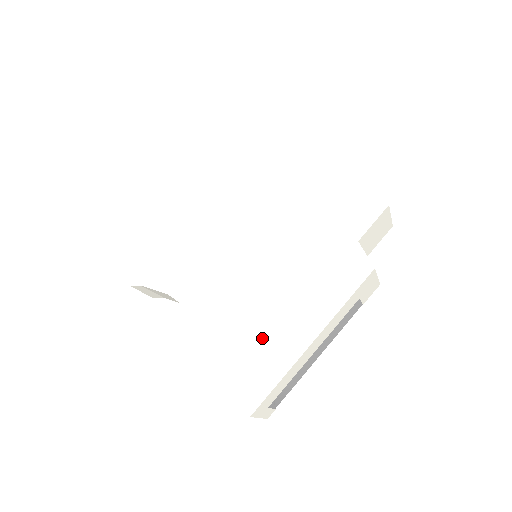
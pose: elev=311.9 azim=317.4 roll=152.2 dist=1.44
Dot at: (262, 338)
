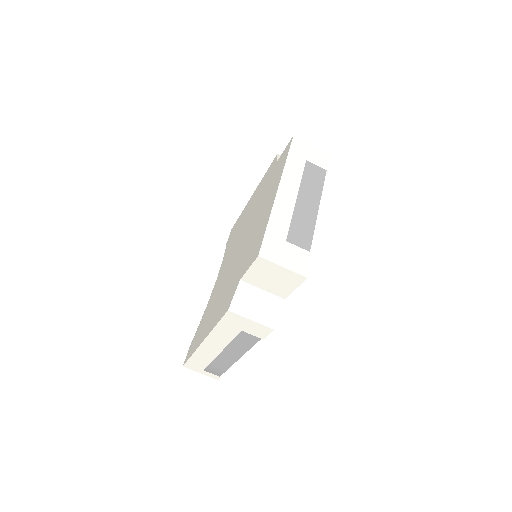
Dot at: (205, 321)
